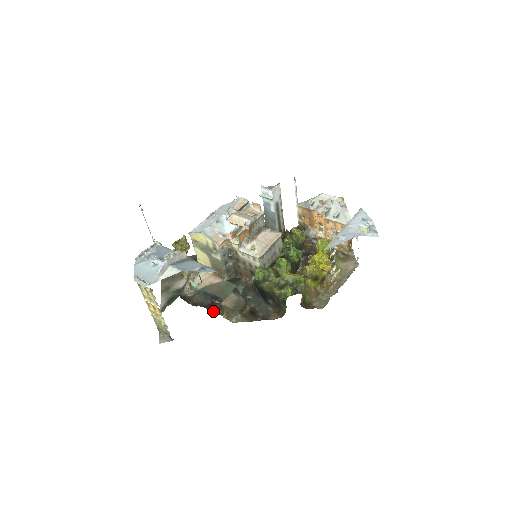
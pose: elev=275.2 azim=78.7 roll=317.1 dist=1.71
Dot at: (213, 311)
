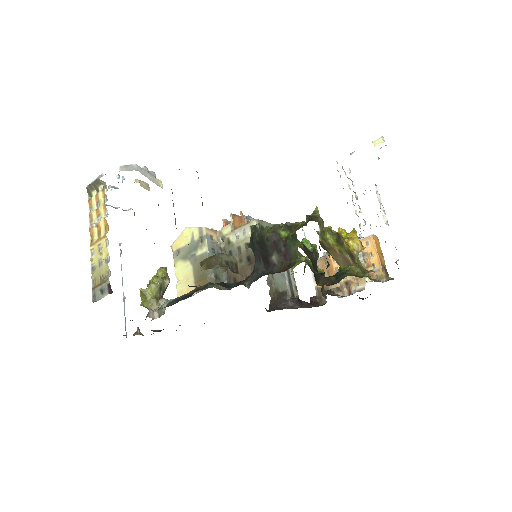
Dot at: occluded
